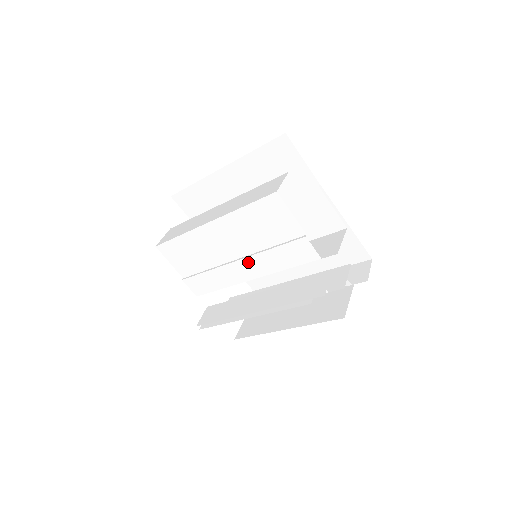
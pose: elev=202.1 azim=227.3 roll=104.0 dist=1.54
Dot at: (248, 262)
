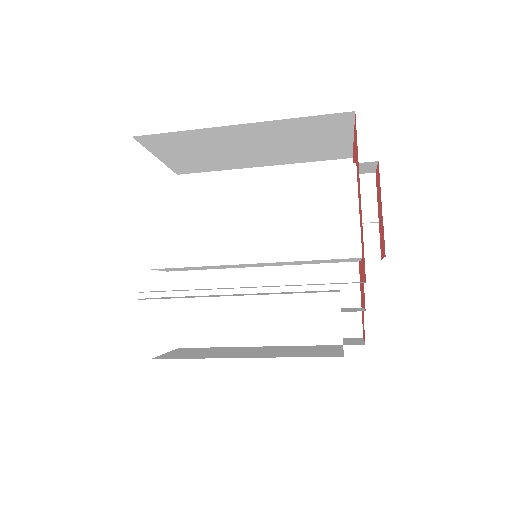
Dot at: (264, 237)
